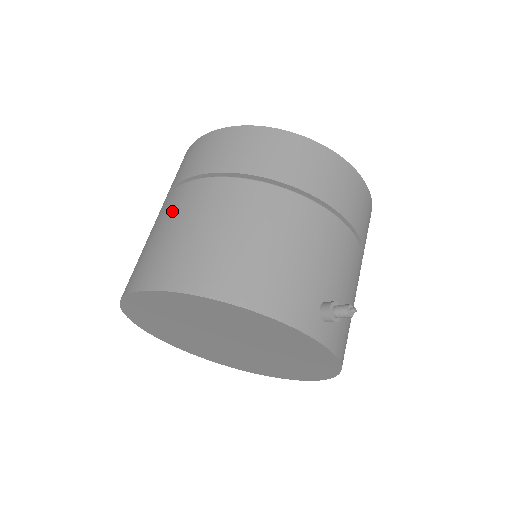
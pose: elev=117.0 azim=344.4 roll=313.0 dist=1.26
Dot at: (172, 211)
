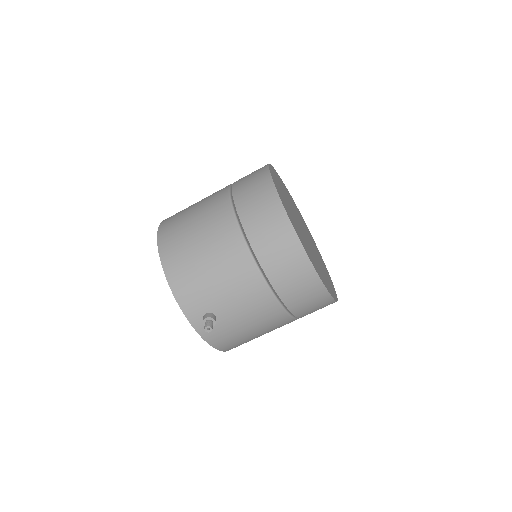
Dot at: (208, 199)
